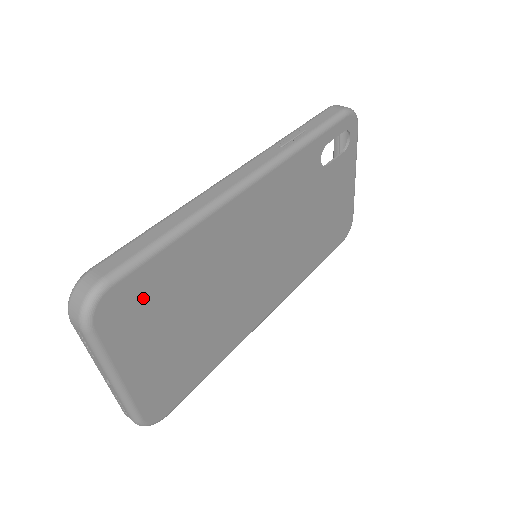
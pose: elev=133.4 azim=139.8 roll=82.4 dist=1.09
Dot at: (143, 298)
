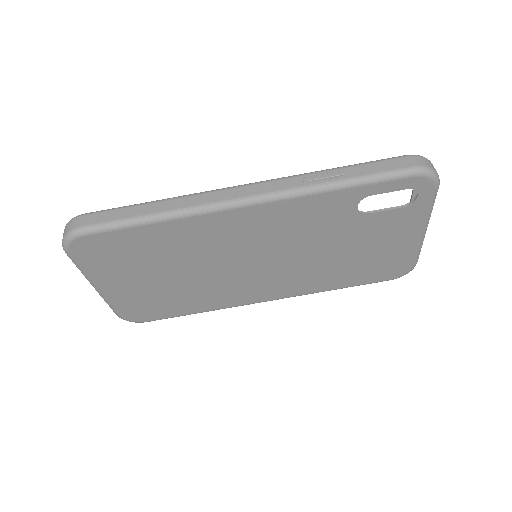
Dot at: (115, 250)
